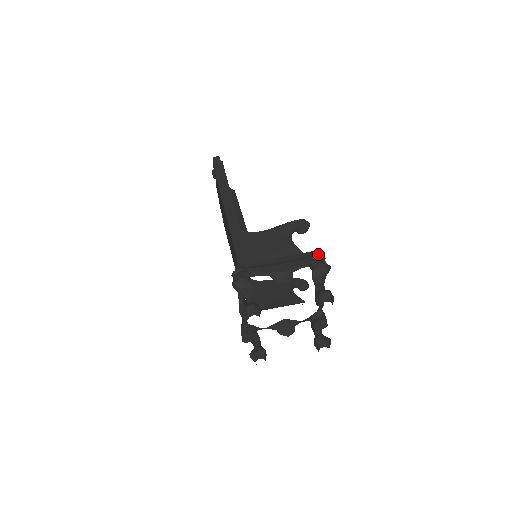
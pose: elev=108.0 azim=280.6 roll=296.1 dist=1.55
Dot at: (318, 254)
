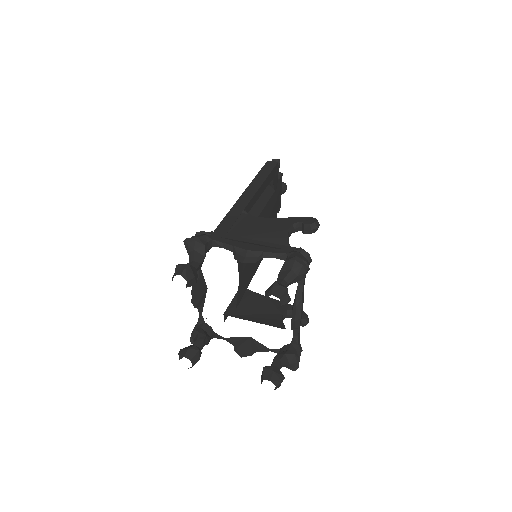
Dot at: occluded
